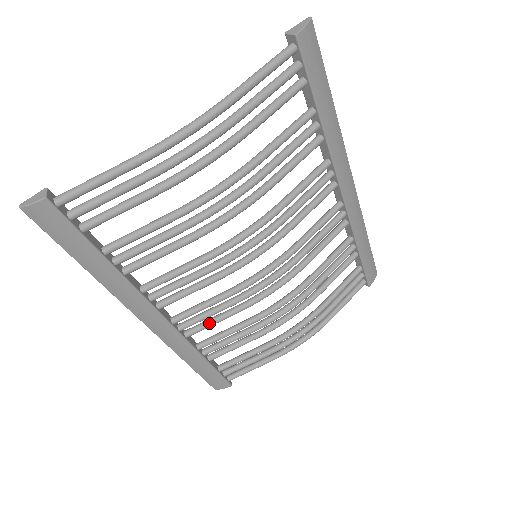
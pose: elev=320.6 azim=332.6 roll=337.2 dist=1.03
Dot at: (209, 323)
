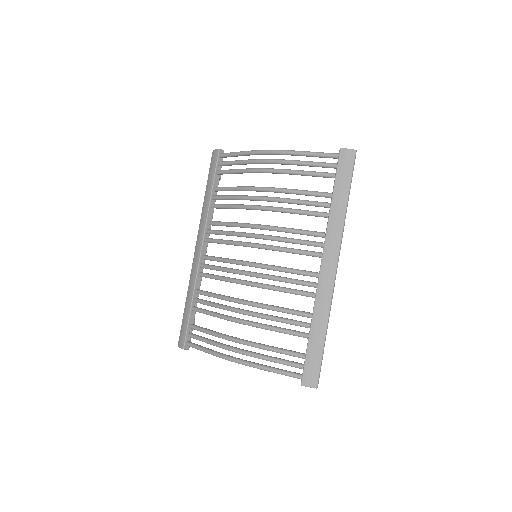
Dot at: (210, 274)
